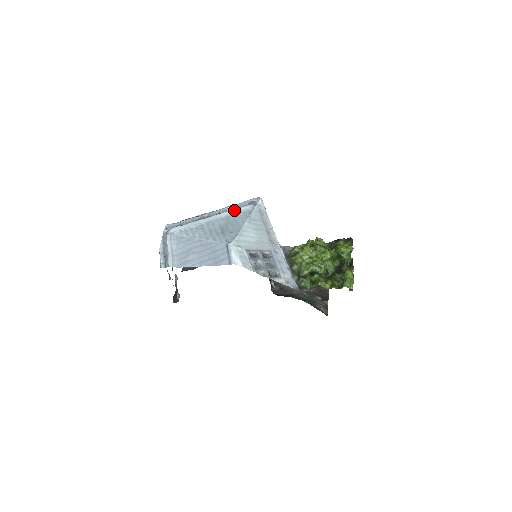
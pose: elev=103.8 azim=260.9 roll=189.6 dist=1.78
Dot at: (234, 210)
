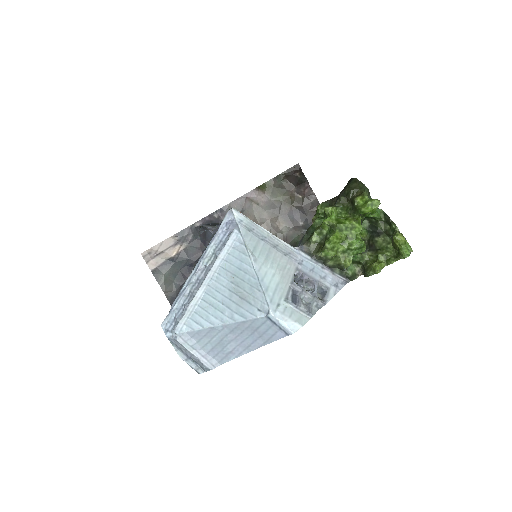
Dot at: (222, 253)
